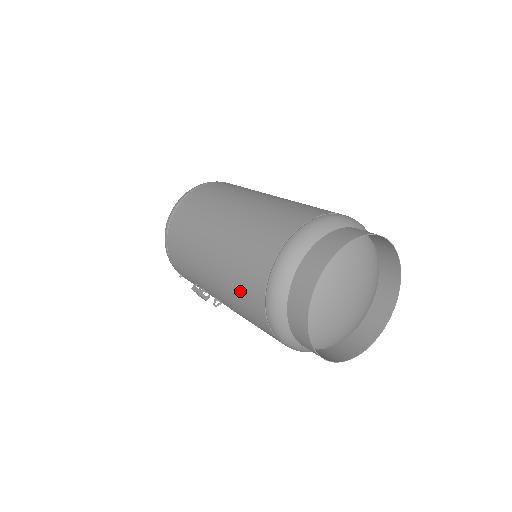
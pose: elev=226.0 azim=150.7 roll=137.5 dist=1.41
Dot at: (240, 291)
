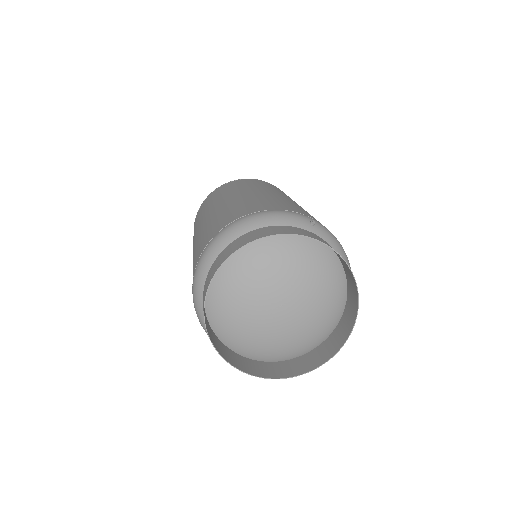
Dot at: occluded
